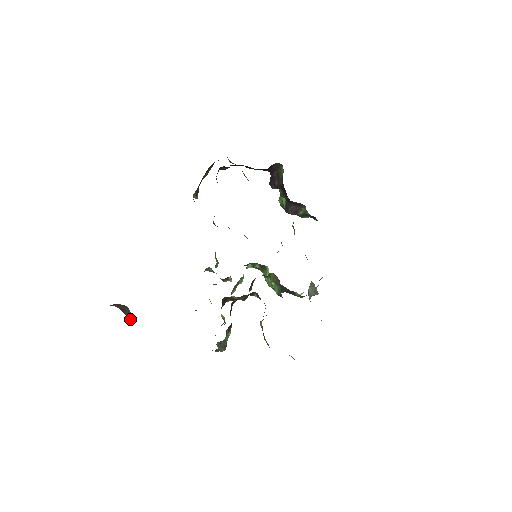
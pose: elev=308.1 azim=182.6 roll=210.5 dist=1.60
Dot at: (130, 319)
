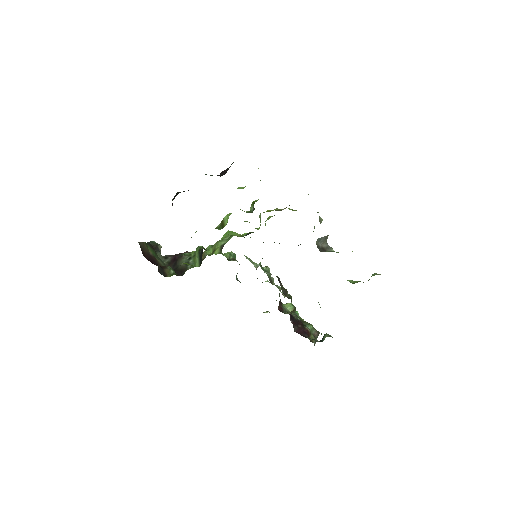
Dot at: occluded
